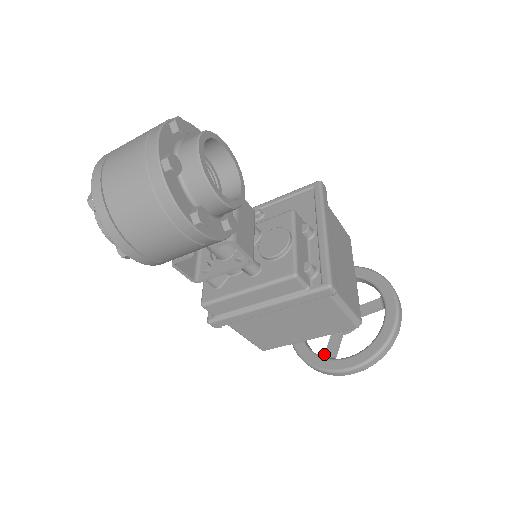
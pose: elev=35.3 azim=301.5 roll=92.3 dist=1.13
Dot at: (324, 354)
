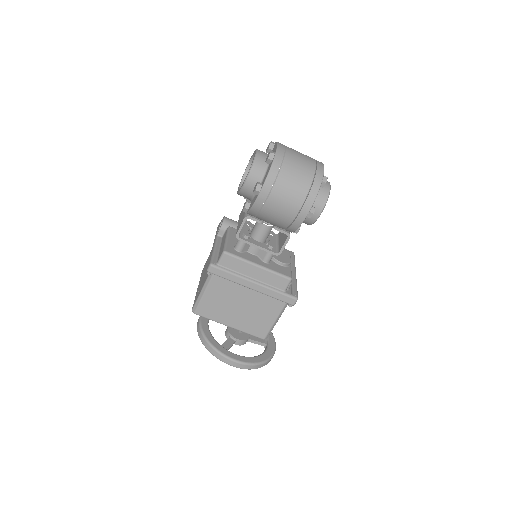
Dot at: (221, 345)
